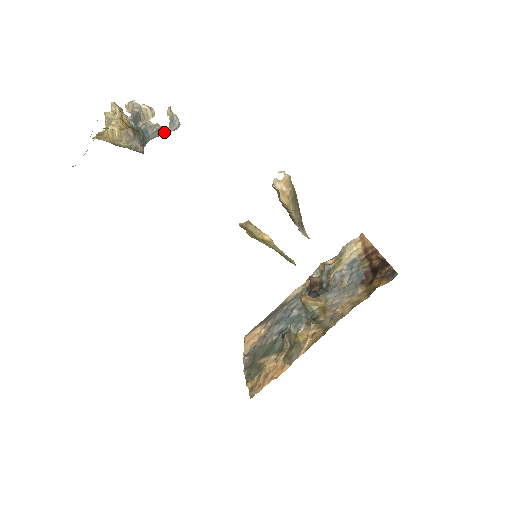
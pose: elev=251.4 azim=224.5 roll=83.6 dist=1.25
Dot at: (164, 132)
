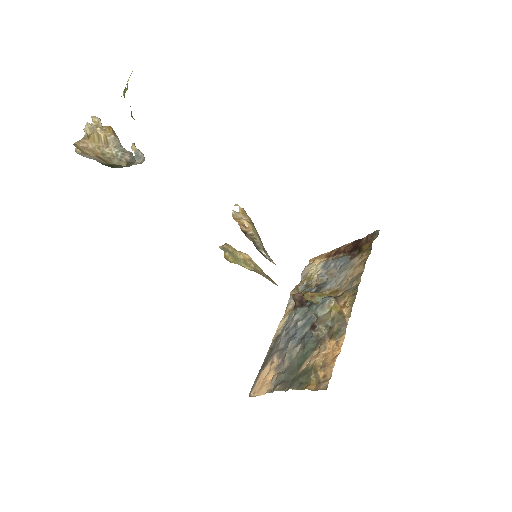
Dot at: (133, 161)
